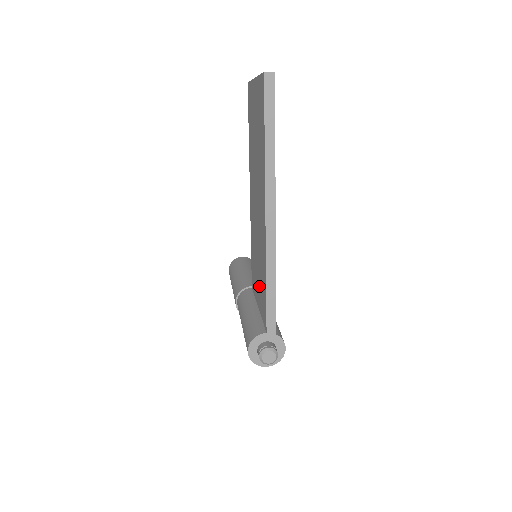
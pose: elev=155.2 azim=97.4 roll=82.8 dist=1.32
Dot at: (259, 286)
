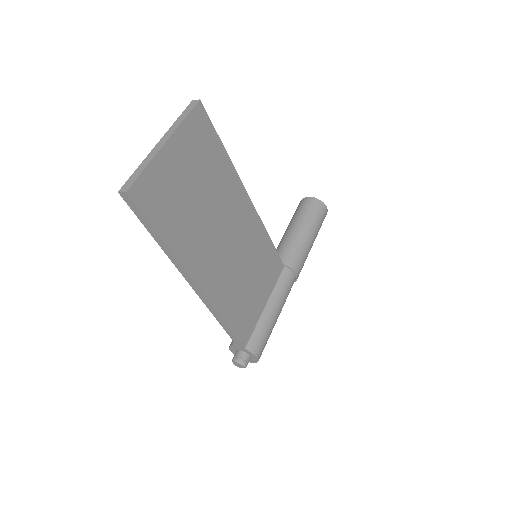
Dot at: occluded
